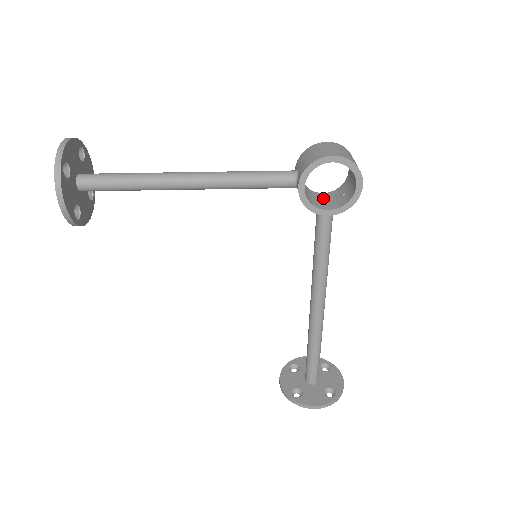
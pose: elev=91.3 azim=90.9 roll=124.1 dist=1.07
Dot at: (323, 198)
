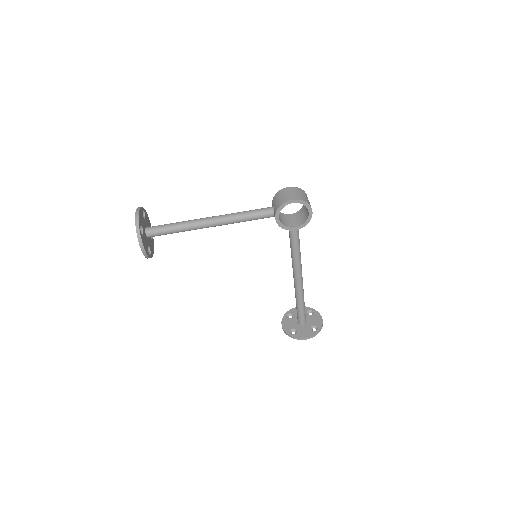
Dot at: (291, 218)
